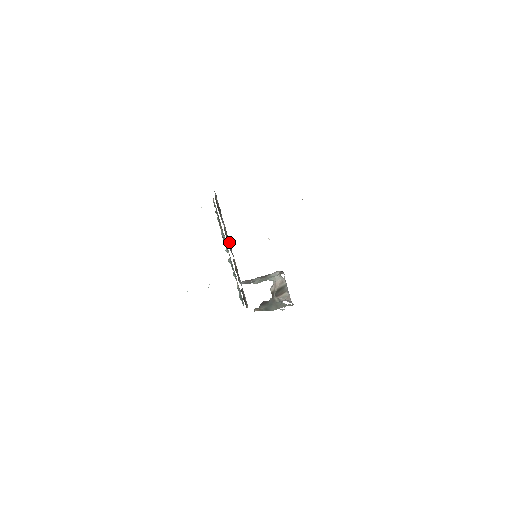
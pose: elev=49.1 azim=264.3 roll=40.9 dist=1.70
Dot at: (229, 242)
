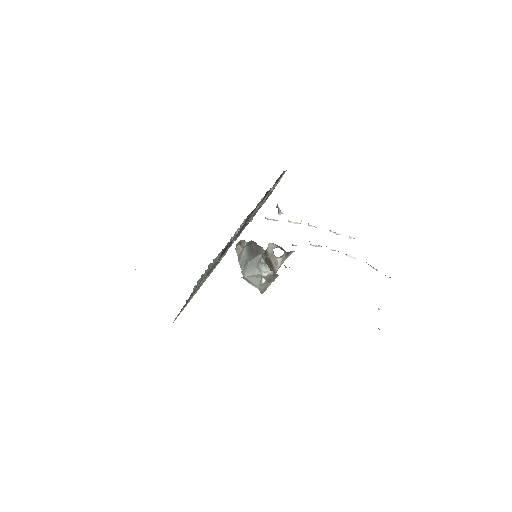
Dot at: occluded
